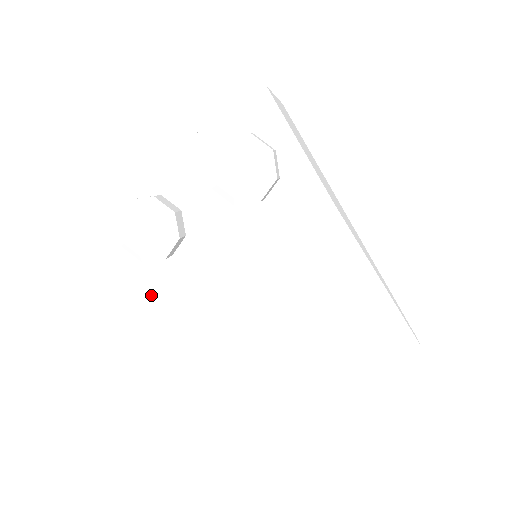
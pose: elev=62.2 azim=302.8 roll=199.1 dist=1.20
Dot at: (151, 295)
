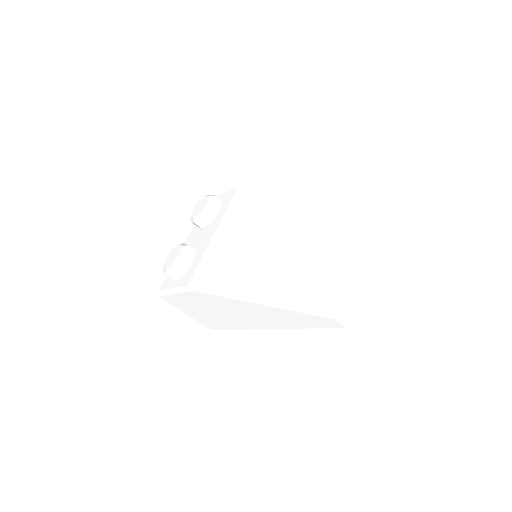
Dot at: (190, 284)
